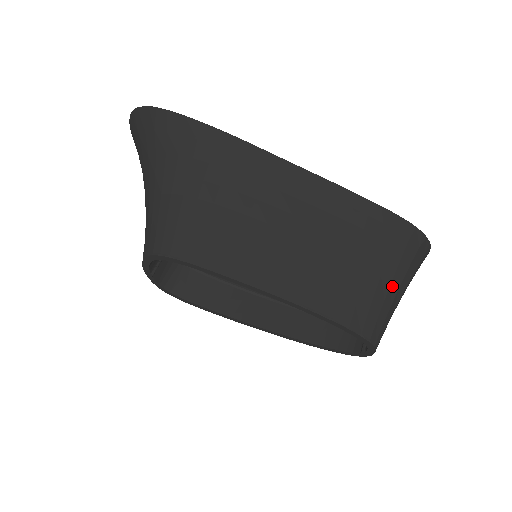
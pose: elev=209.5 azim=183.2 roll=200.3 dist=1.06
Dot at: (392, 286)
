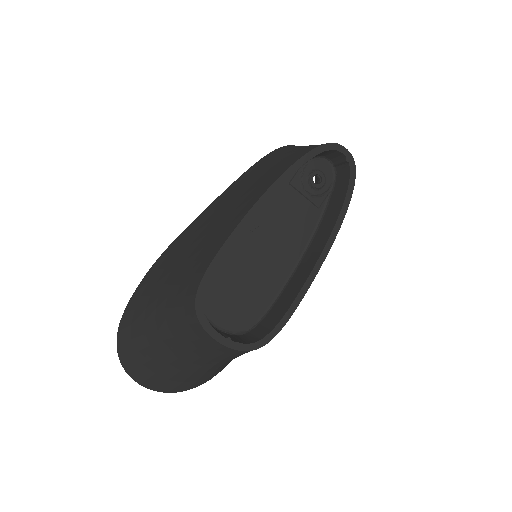
Dot at: occluded
